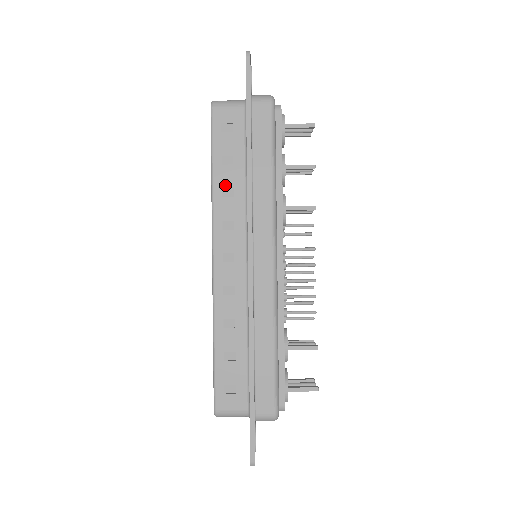
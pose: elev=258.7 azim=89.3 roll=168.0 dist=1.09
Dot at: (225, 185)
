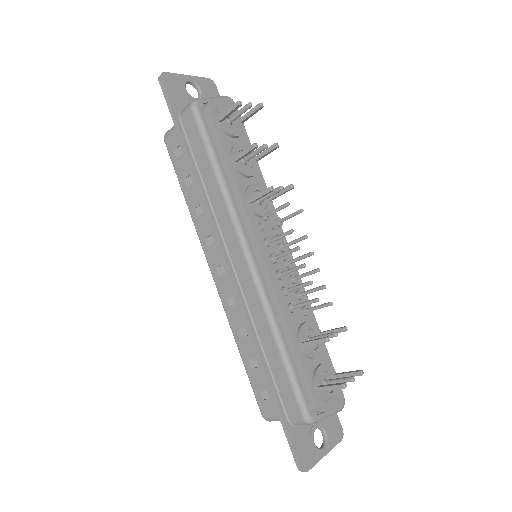
Dot at: (195, 205)
